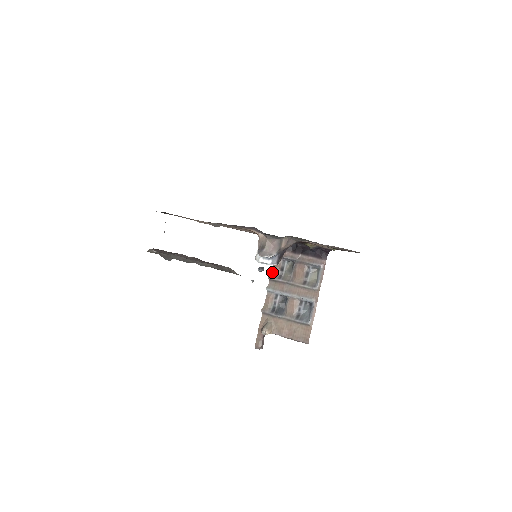
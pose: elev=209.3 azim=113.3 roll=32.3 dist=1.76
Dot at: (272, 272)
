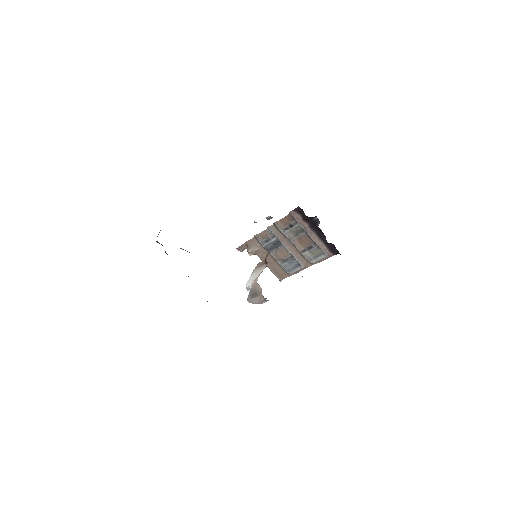
Dot at: (280, 221)
